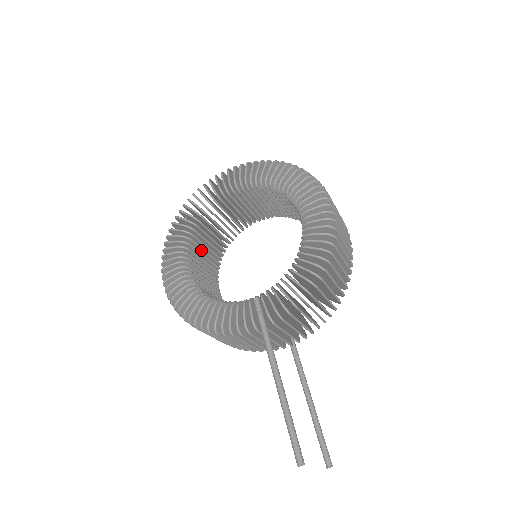
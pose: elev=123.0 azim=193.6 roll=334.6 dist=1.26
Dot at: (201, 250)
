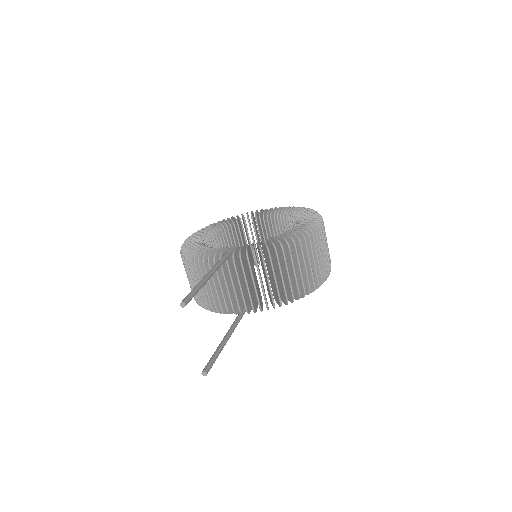
Dot at: (225, 247)
